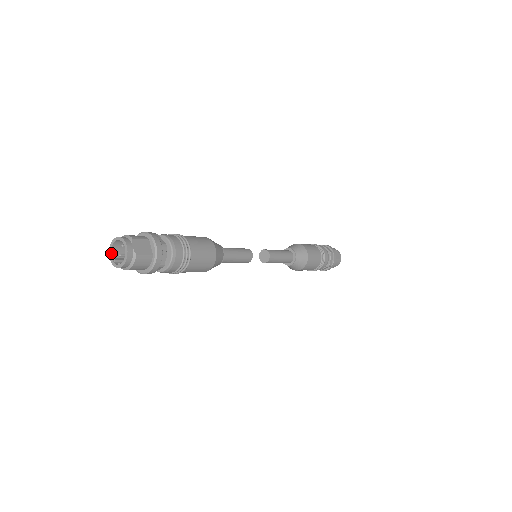
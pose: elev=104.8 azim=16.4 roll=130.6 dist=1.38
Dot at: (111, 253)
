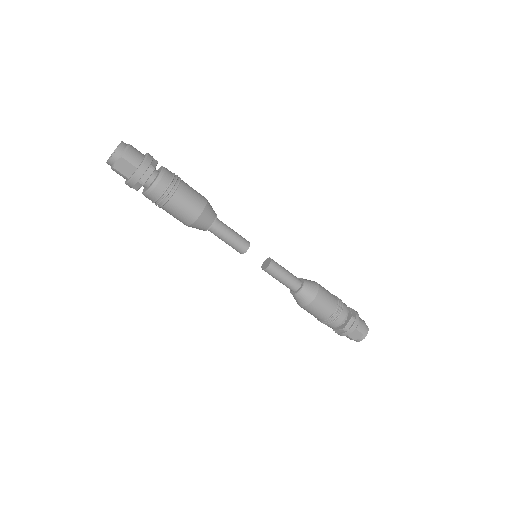
Dot at: occluded
